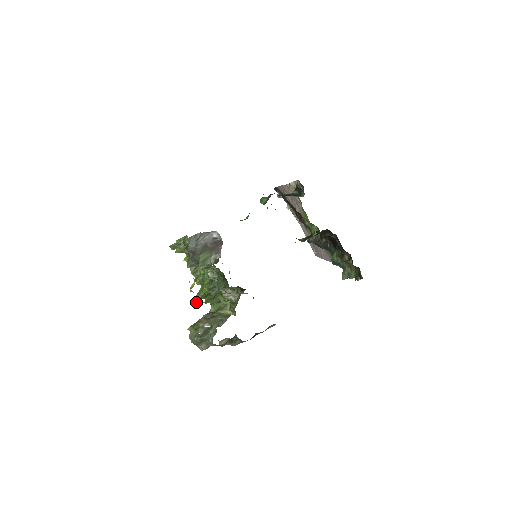
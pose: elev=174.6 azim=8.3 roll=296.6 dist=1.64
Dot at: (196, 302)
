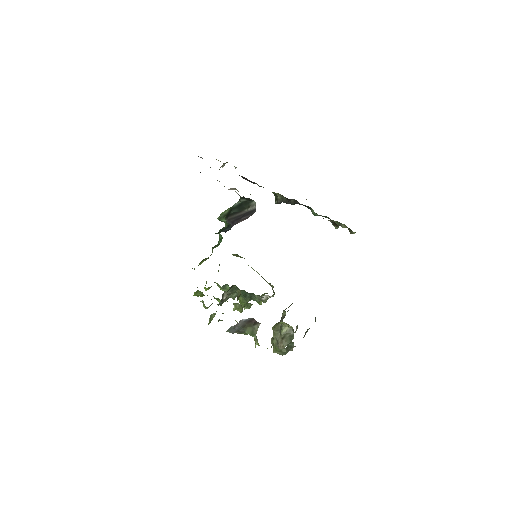
Dot at: occluded
